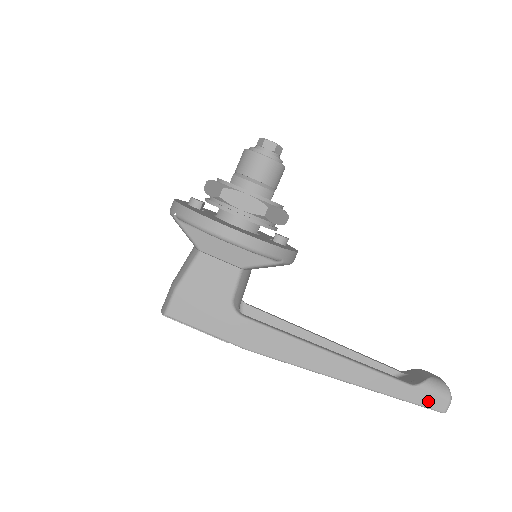
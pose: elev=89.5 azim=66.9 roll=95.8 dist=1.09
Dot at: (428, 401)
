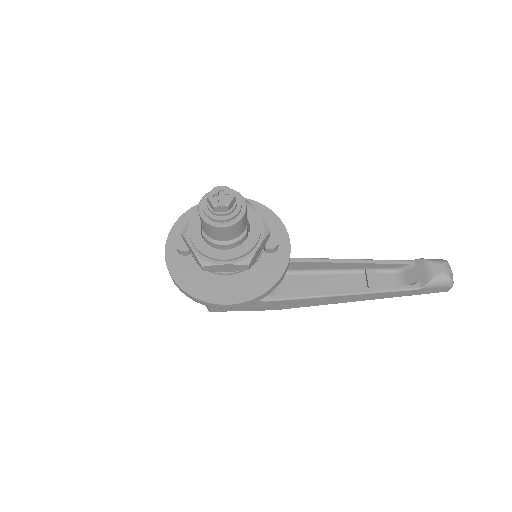
Dot at: (433, 291)
